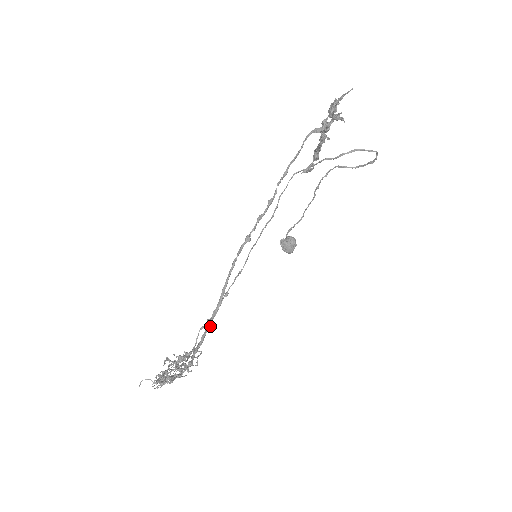
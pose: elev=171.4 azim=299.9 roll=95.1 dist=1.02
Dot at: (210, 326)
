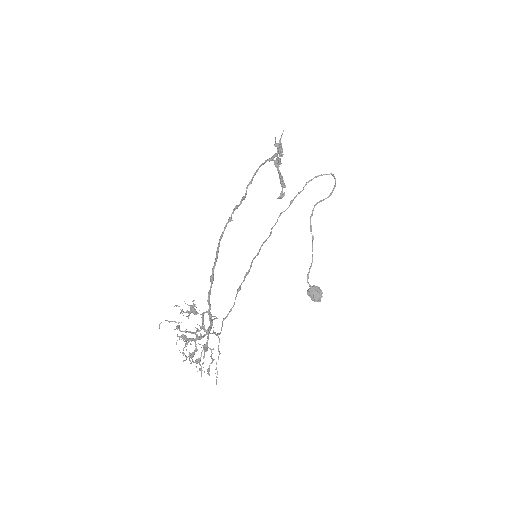
Dot at: (212, 280)
